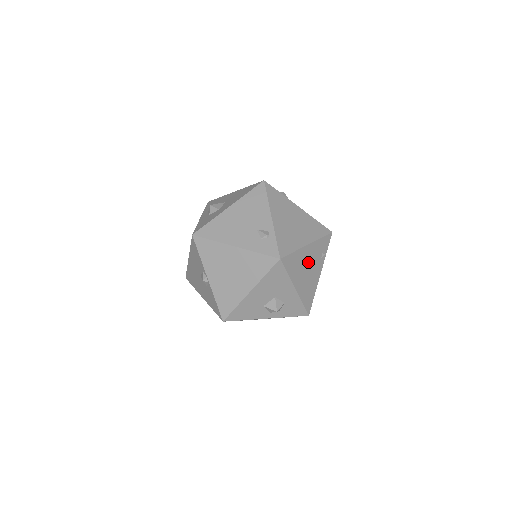
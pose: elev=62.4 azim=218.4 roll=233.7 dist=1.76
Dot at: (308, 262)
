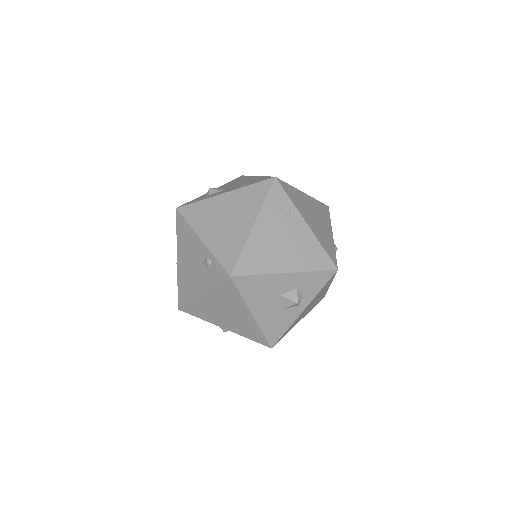
Dot at: (274, 236)
